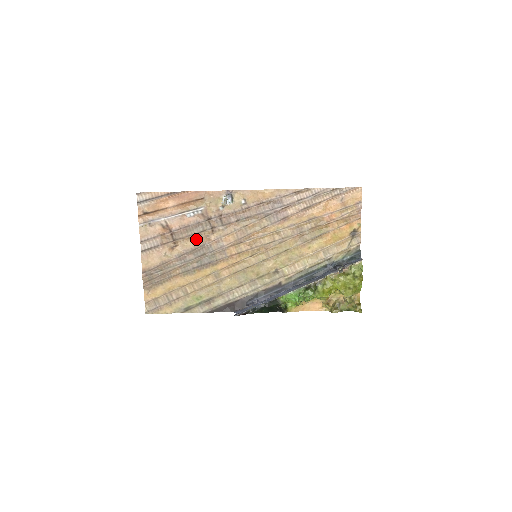
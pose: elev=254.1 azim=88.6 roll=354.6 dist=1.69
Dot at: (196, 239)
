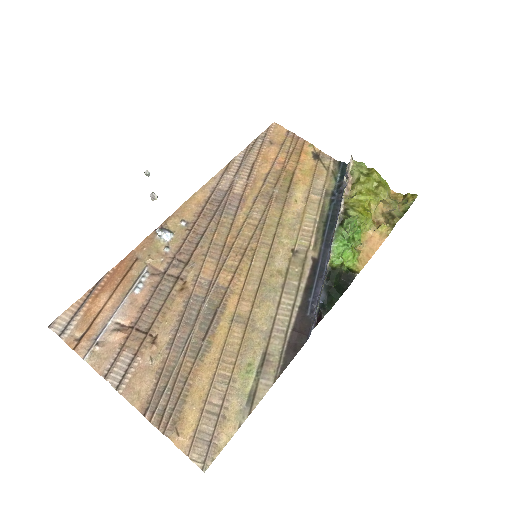
Dot at: (172, 306)
